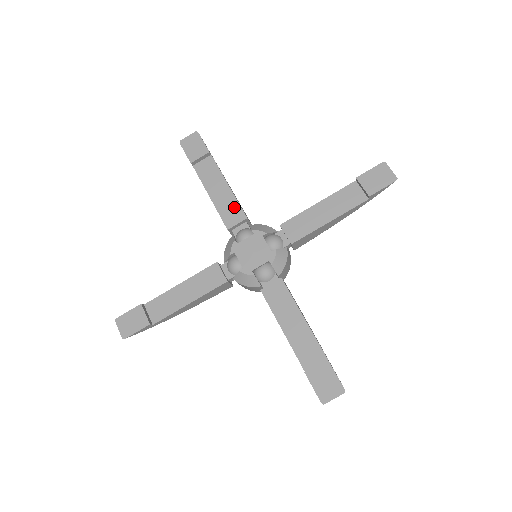
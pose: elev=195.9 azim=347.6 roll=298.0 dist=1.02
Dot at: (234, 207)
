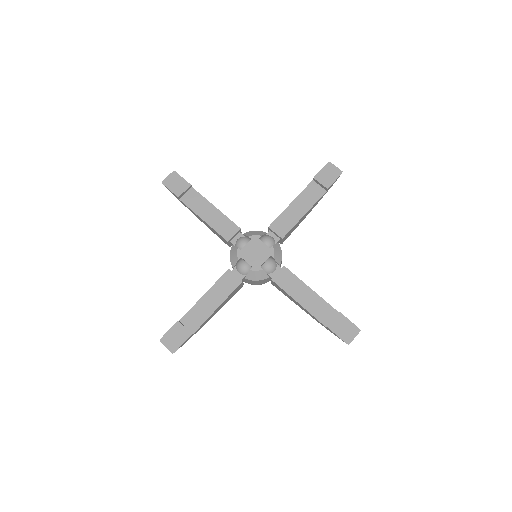
Dot at: (227, 223)
